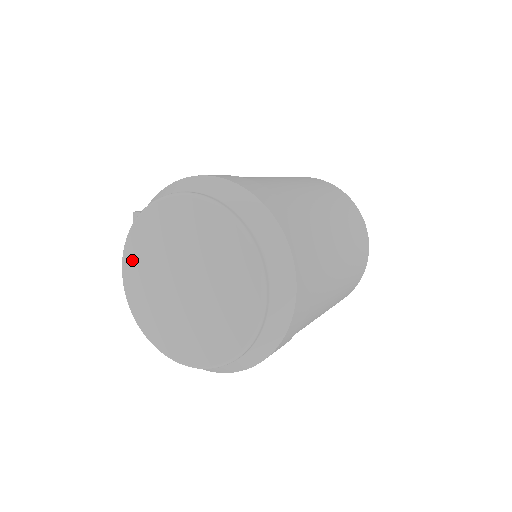
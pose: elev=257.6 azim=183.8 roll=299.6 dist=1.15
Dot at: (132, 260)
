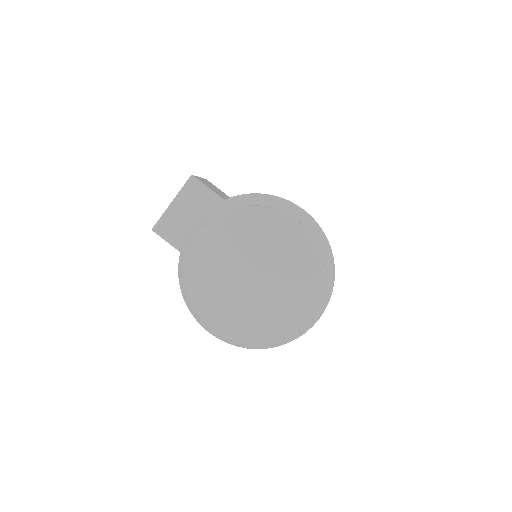
Dot at: (213, 234)
